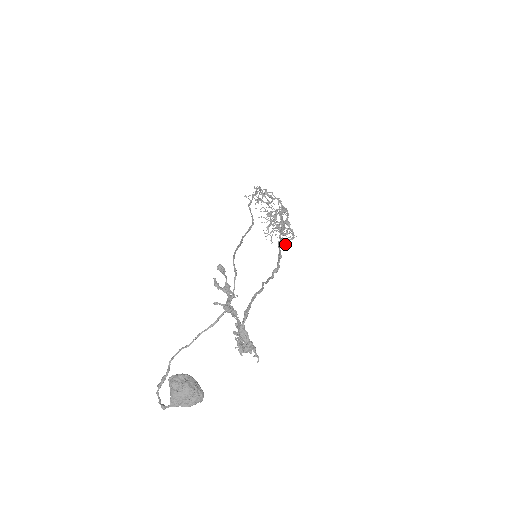
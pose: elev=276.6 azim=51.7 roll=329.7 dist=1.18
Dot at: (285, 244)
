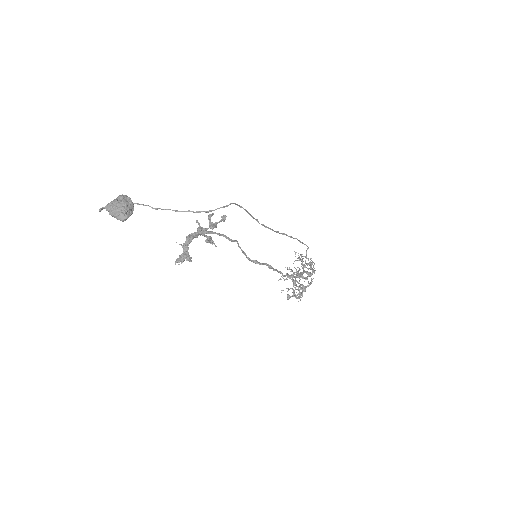
Dot at: (287, 294)
